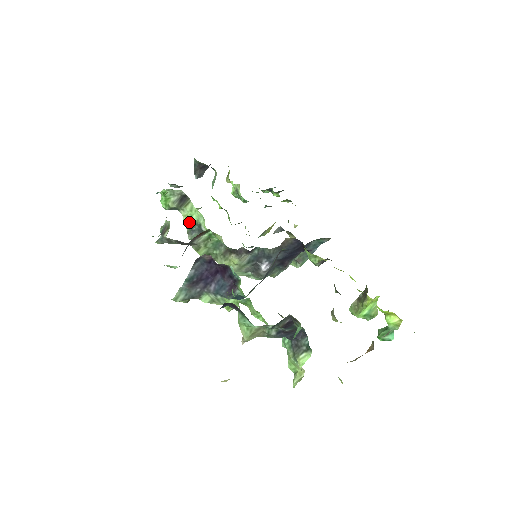
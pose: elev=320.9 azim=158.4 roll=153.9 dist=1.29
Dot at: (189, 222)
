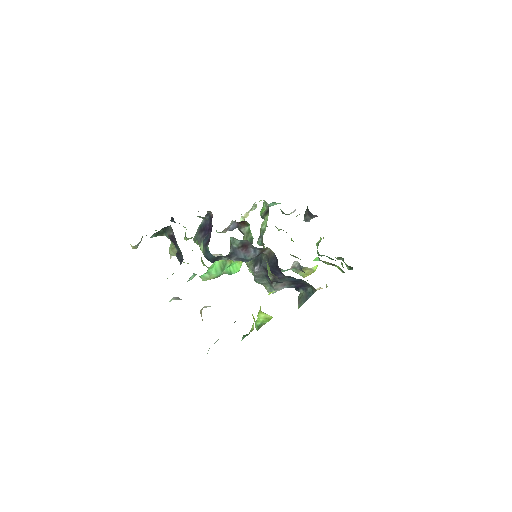
Dot at: (262, 228)
